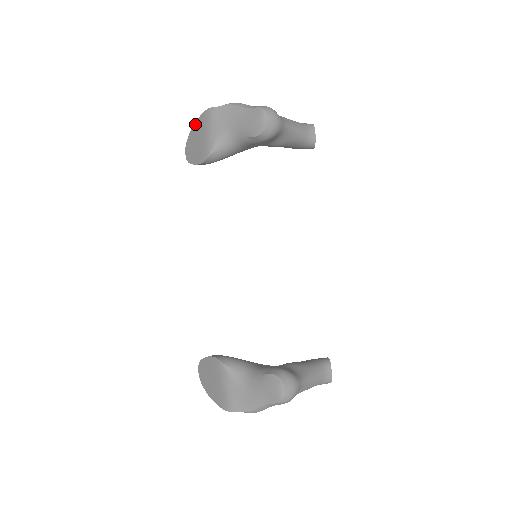
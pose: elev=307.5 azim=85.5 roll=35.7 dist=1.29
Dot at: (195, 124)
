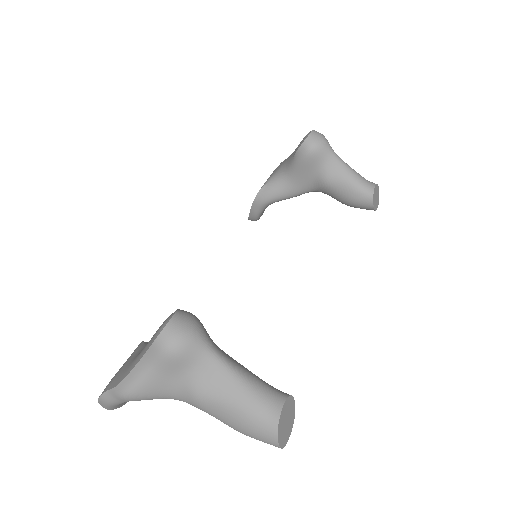
Dot at: occluded
